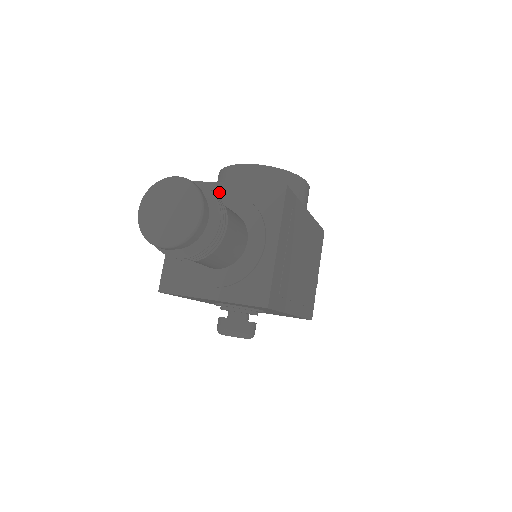
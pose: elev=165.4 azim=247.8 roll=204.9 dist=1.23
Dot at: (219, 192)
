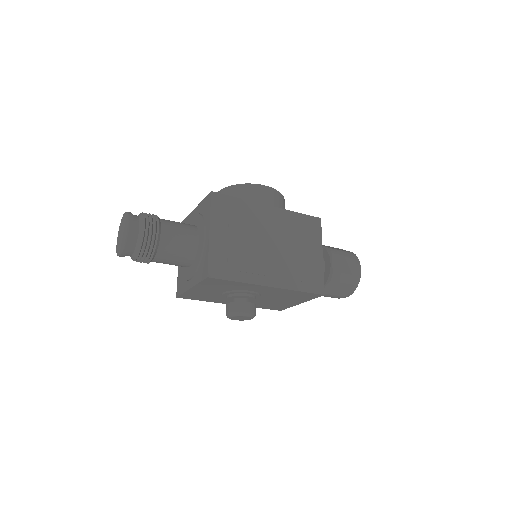
Dot at: occluded
